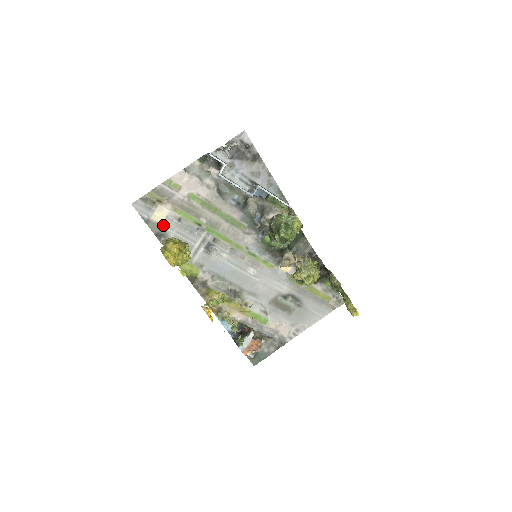
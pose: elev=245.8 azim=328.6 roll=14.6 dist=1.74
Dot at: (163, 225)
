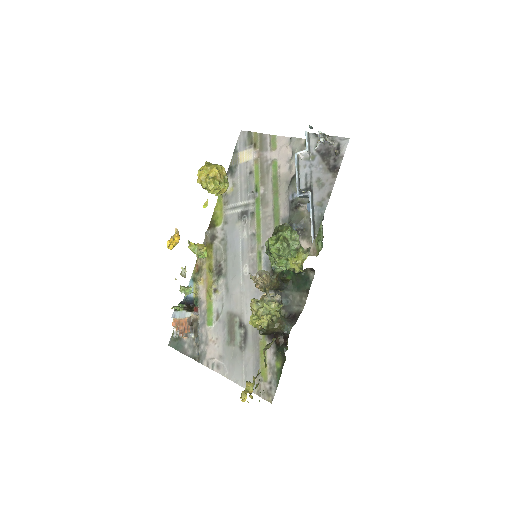
Dot at: (240, 165)
